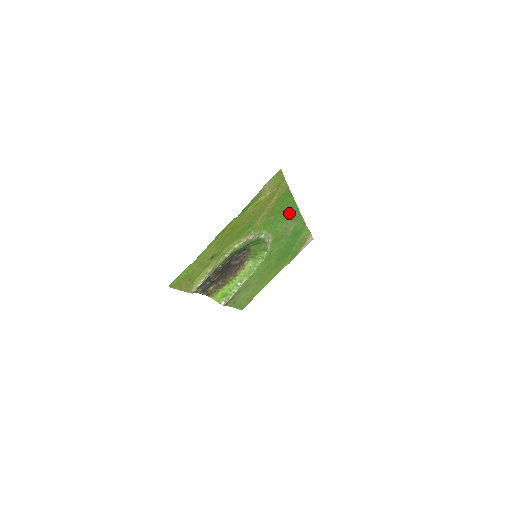
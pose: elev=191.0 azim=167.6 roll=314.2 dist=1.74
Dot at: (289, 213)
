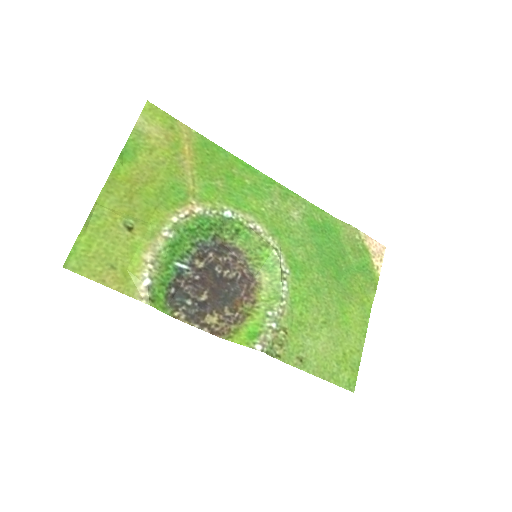
Dot at: (256, 184)
